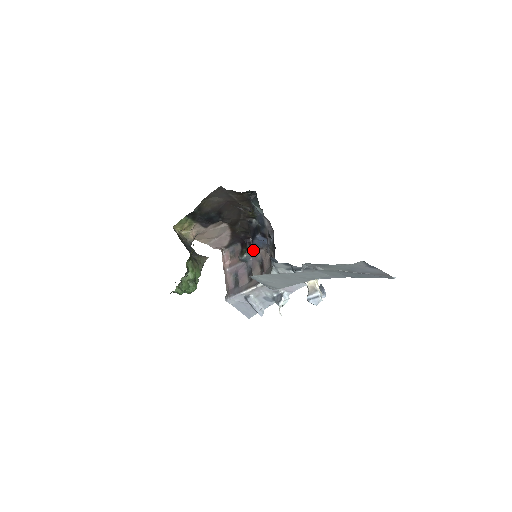
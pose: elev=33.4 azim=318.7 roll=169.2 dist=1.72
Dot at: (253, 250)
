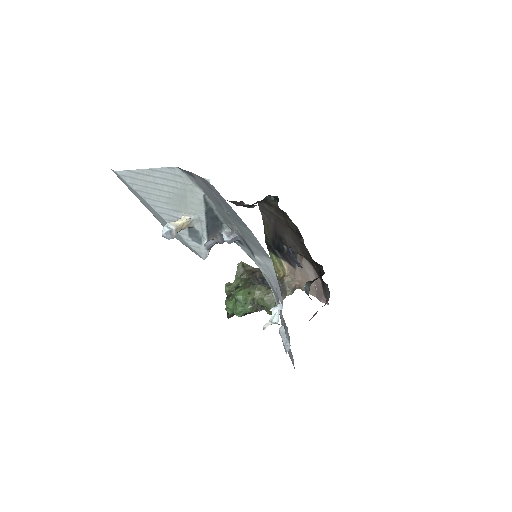
Dot at: occluded
